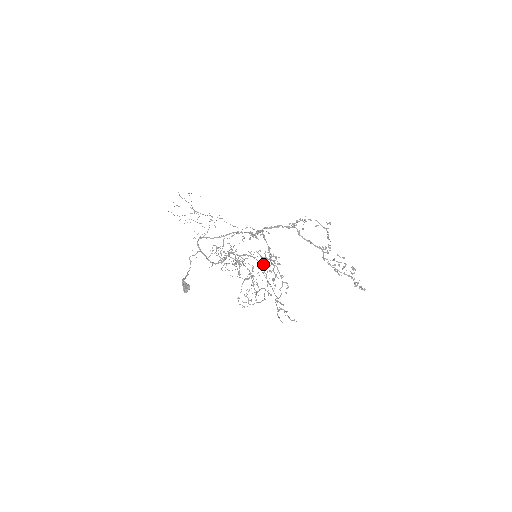
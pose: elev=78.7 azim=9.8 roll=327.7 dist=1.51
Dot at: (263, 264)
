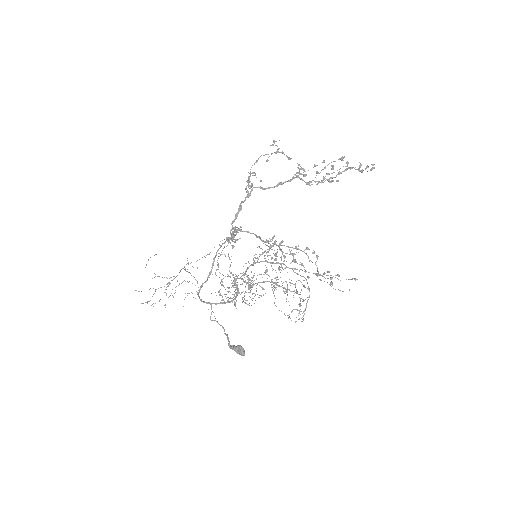
Dot at: occluded
